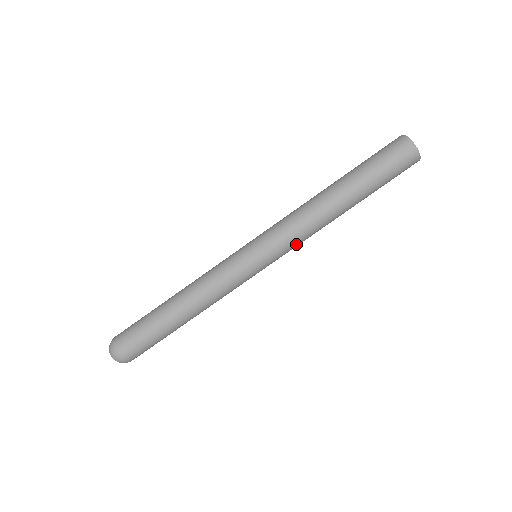
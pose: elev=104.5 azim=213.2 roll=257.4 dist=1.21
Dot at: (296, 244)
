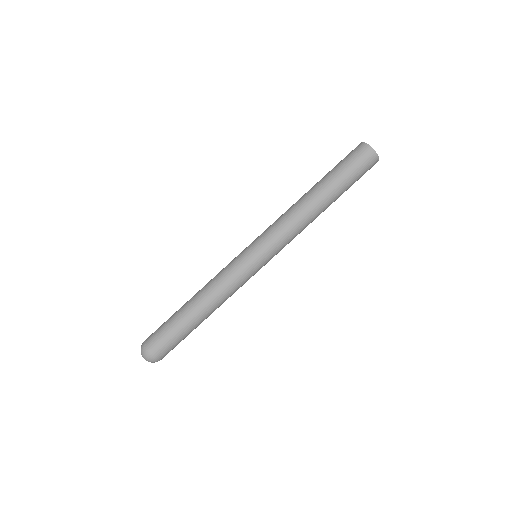
Dot at: occluded
